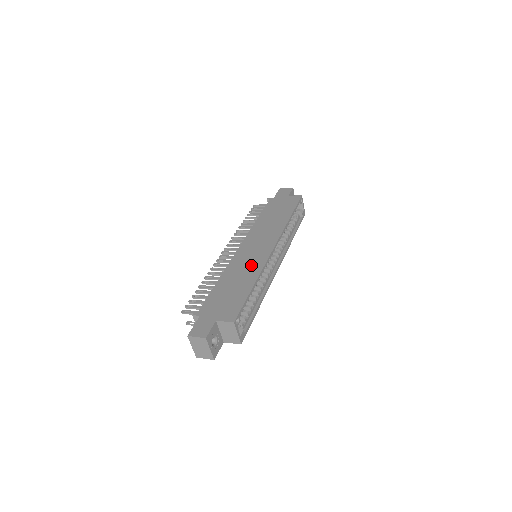
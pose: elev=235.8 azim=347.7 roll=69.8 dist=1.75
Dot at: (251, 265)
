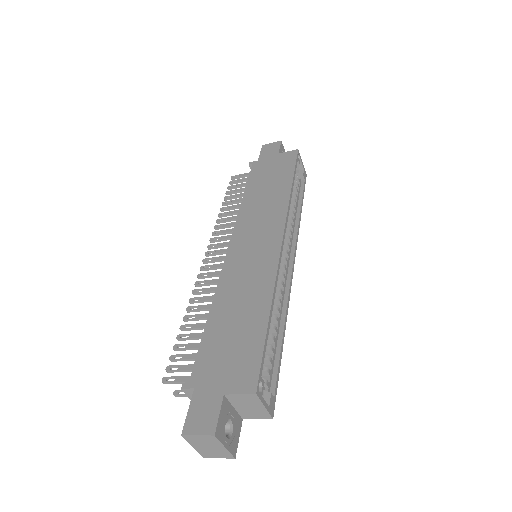
Dot at: (255, 276)
